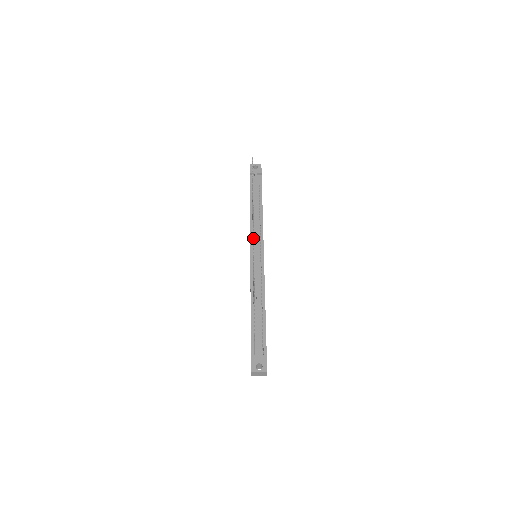
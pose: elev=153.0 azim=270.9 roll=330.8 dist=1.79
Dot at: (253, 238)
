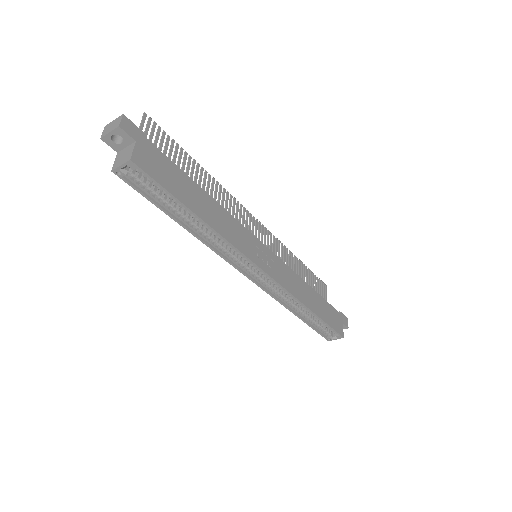
Dot at: (253, 216)
